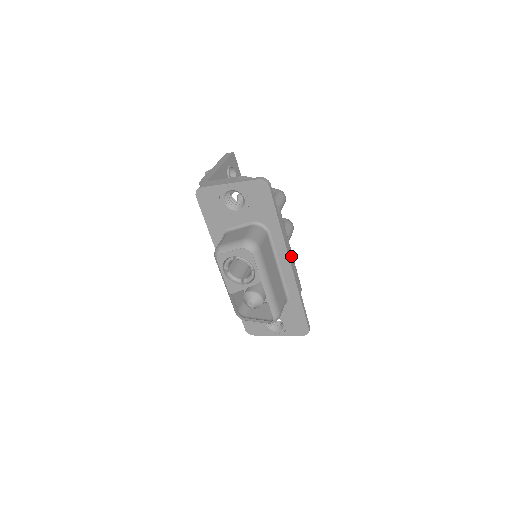
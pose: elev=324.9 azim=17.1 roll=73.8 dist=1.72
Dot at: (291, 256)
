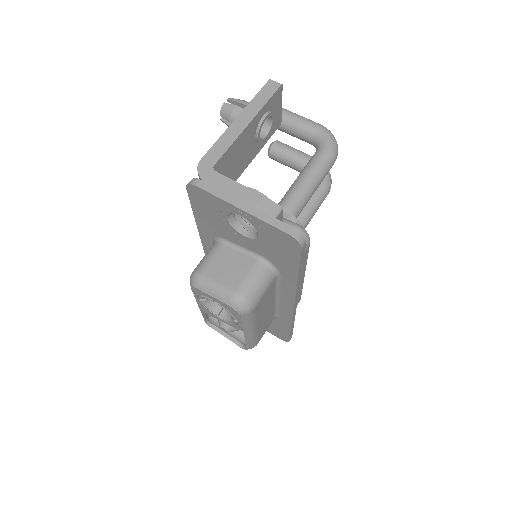
Dot at: (301, 281)
